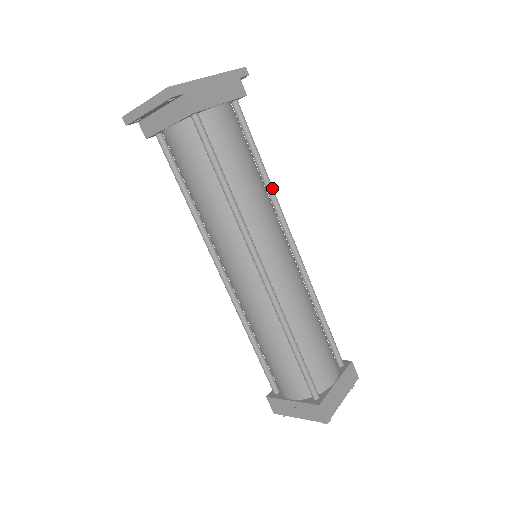
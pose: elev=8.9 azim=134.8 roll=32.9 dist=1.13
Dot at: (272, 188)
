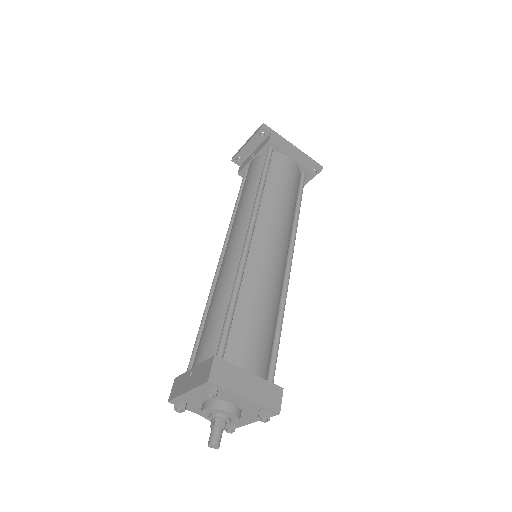
Dot at: (297, 219)
